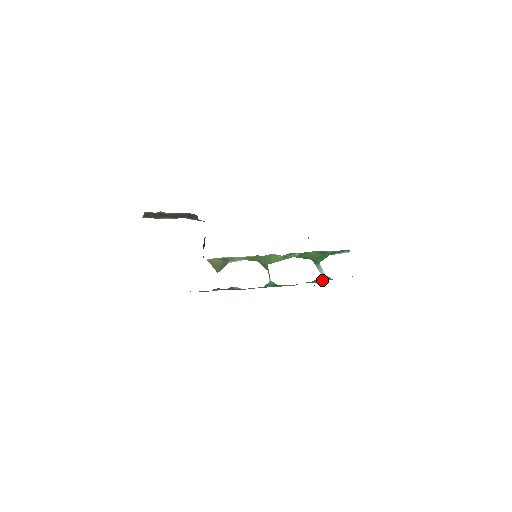
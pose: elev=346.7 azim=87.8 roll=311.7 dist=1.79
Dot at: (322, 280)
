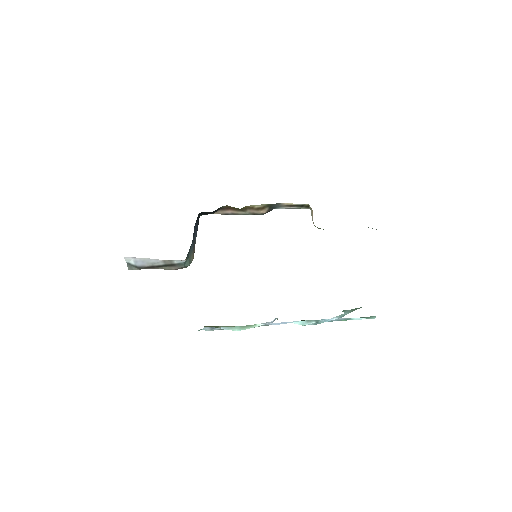
Dot at: occluded
